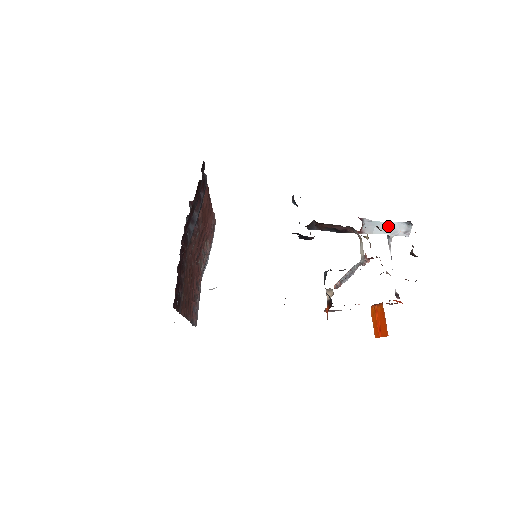
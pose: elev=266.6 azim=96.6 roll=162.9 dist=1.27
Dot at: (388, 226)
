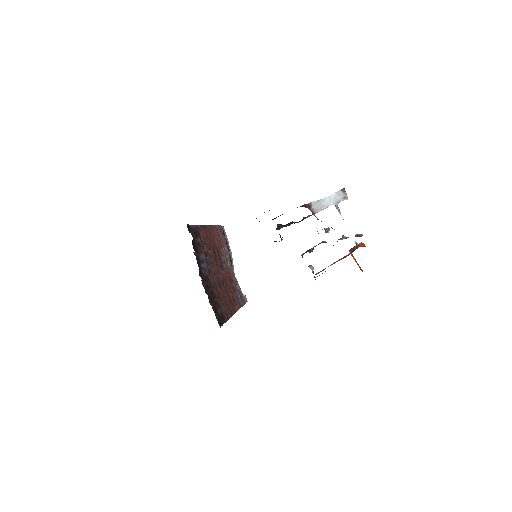
Dot at: (331, 199)
